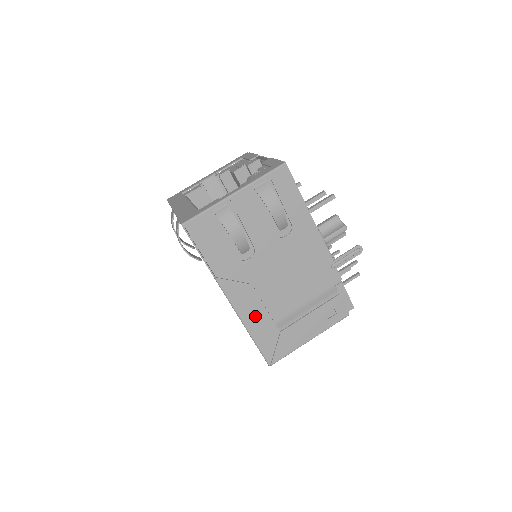
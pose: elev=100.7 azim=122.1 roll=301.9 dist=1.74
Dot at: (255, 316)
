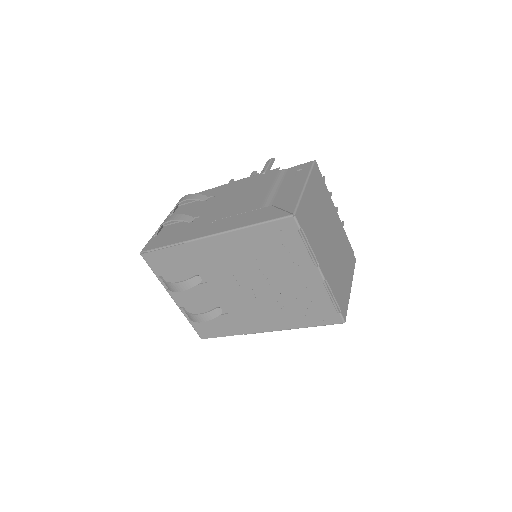
Dot at: (239, 221)
